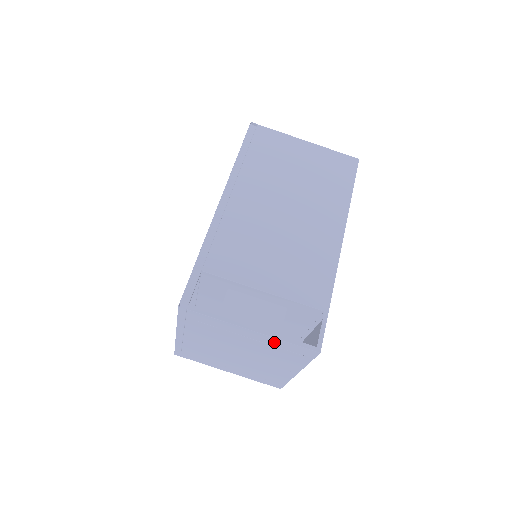
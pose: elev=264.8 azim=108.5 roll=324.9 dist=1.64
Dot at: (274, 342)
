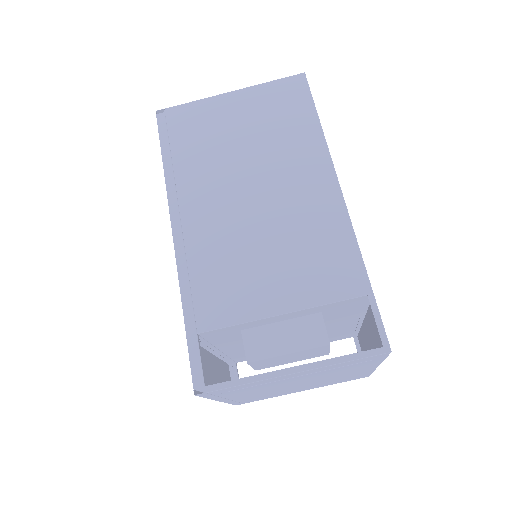
Dot at: (329, 368)
